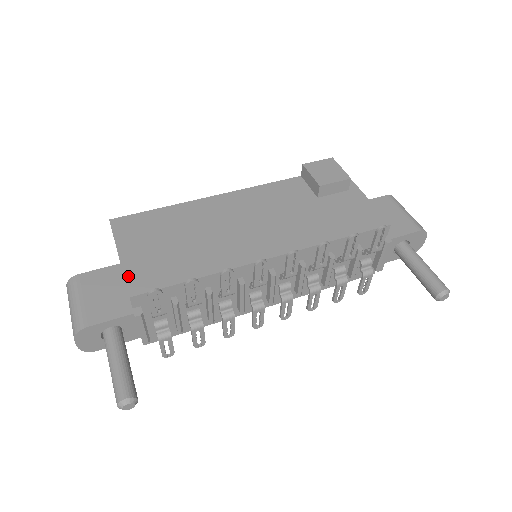
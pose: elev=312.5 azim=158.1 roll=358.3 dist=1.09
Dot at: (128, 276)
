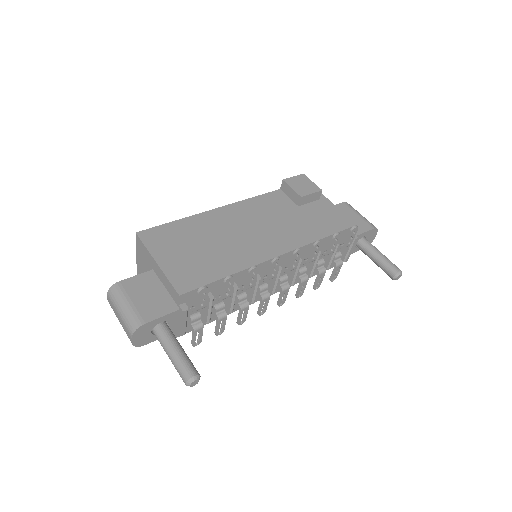
Dot at: (171, 279)
